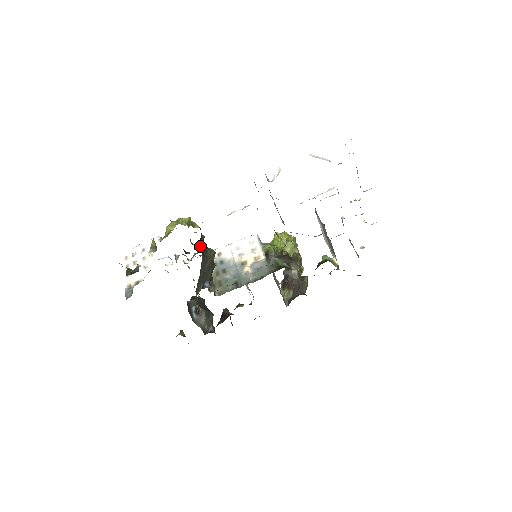
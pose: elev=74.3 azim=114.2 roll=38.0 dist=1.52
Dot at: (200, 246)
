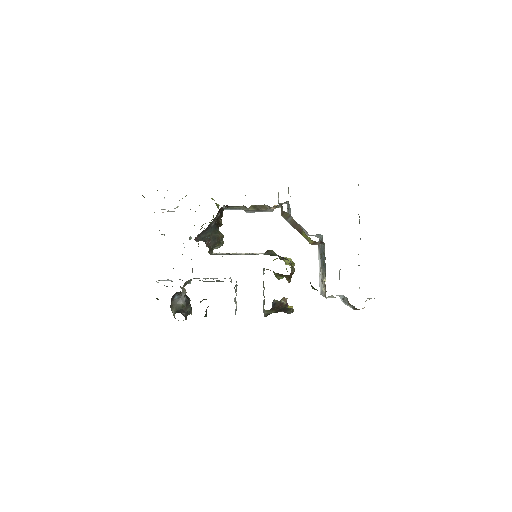
Dot at: (216, 221)
